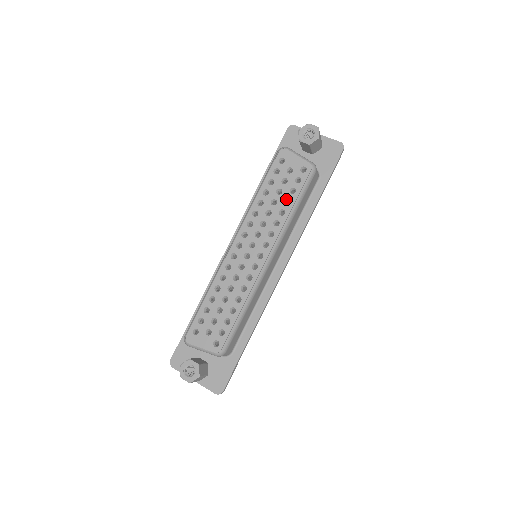
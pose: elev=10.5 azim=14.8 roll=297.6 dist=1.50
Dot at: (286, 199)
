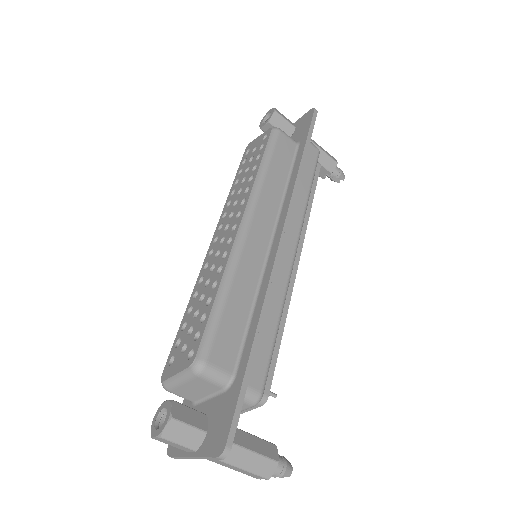
Dot at: (254, 168)
